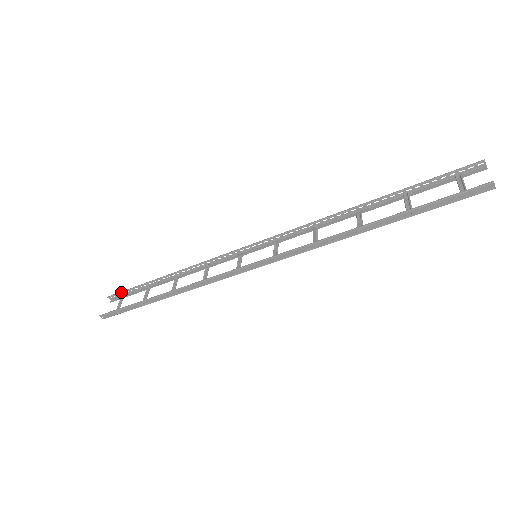
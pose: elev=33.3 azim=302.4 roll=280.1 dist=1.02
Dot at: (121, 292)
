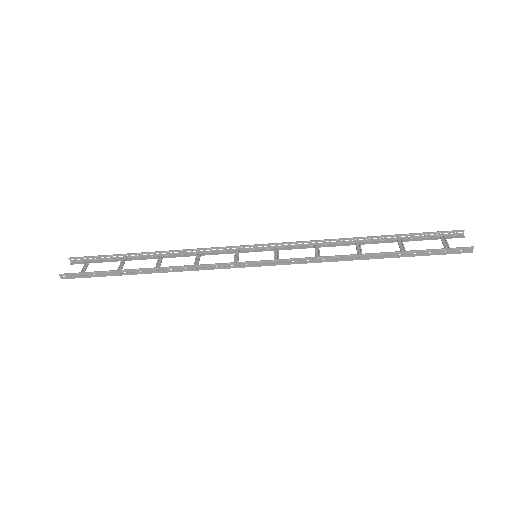
Dot at: (89, 256)
